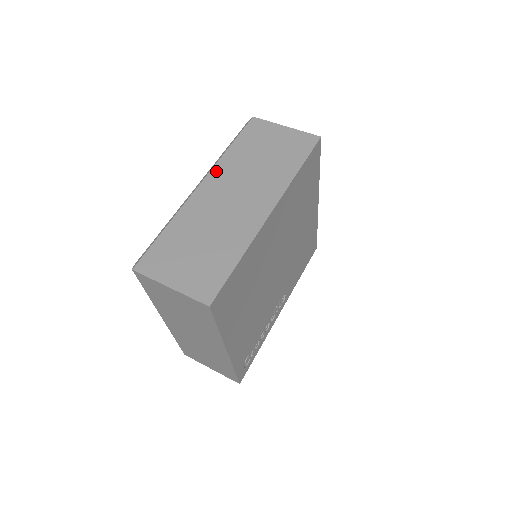
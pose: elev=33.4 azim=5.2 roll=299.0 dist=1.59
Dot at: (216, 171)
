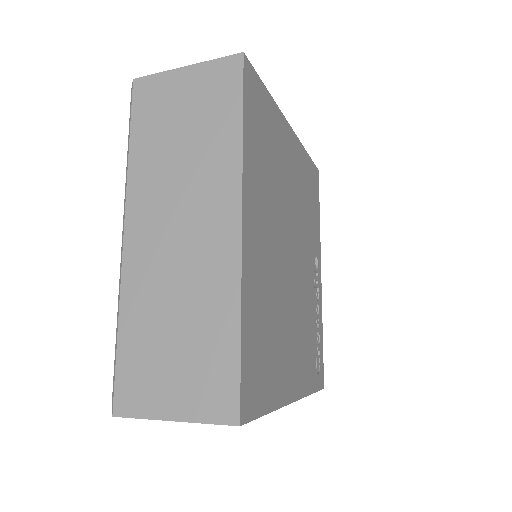
Dot at: (133, 200)
